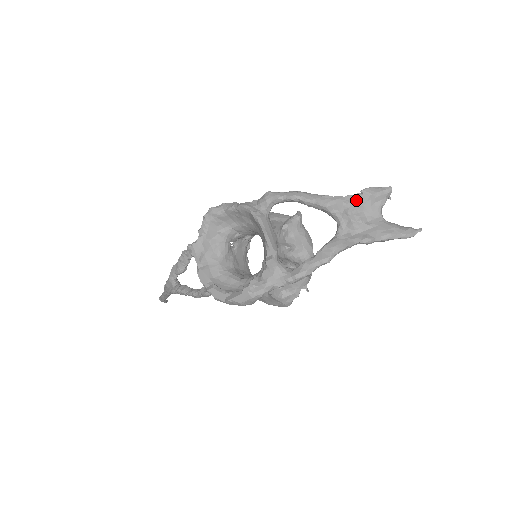
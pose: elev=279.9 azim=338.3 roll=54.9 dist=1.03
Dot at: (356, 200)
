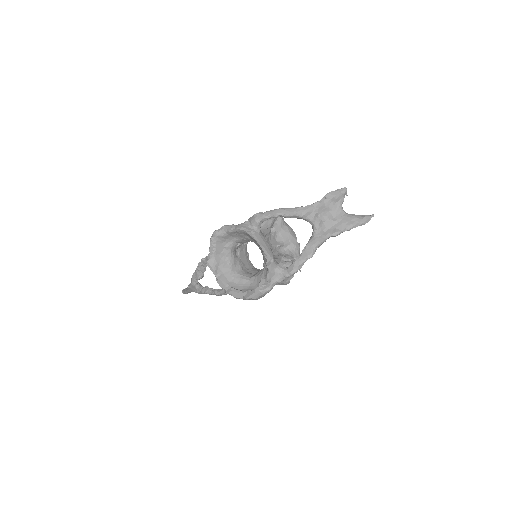
Dot at: (322, 205)
